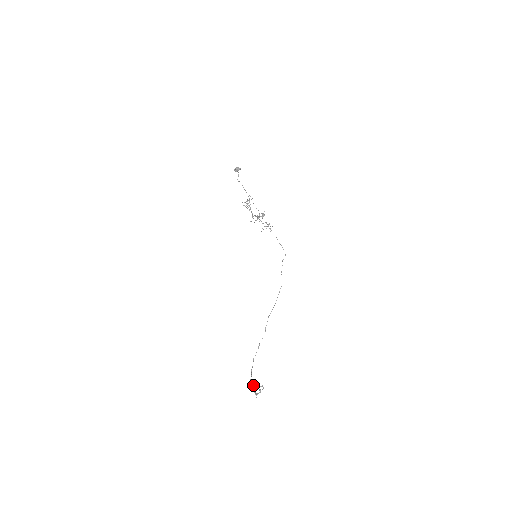
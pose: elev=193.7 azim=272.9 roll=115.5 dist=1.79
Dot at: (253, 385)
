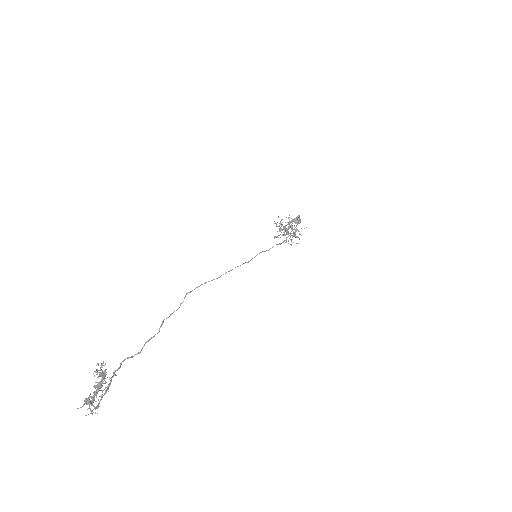
Dot at: (98, 384)
